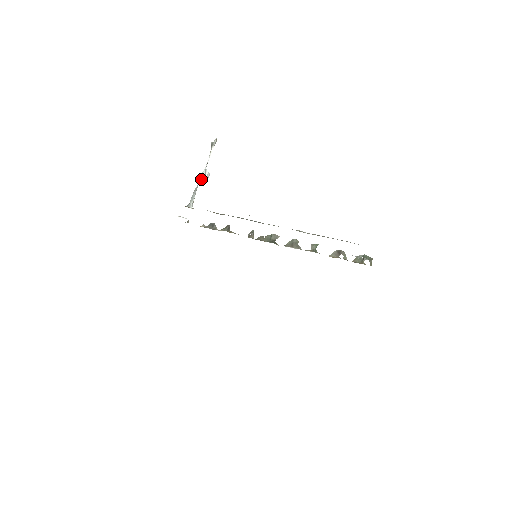
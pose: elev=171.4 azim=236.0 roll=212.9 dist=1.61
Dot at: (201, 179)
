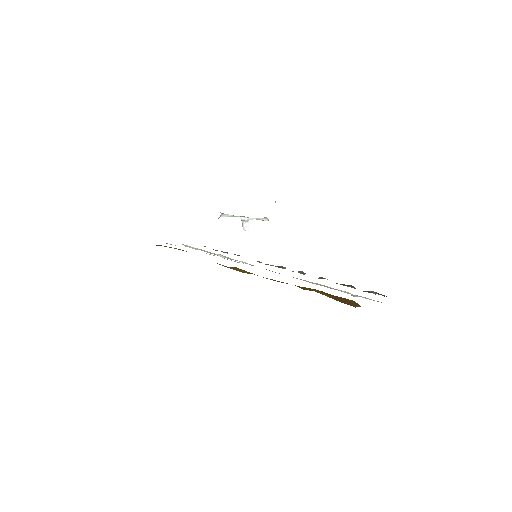
Dot at: (241, 219)
